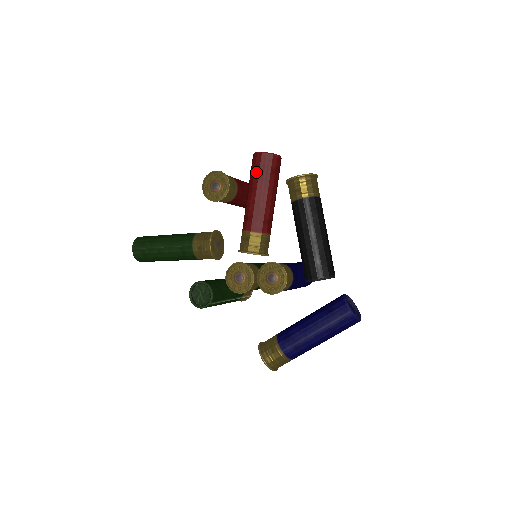
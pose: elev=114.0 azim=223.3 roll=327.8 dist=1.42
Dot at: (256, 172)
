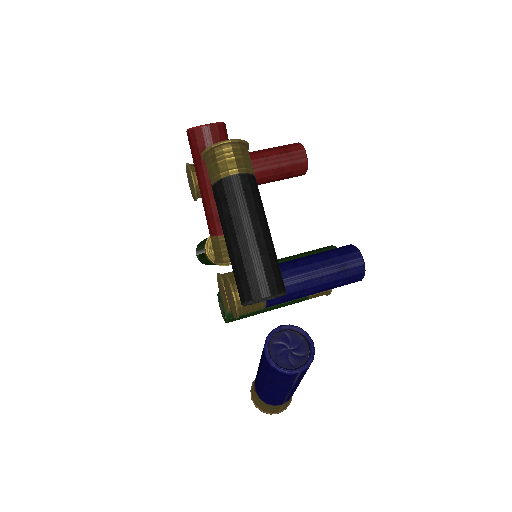
Dot at: occluded
